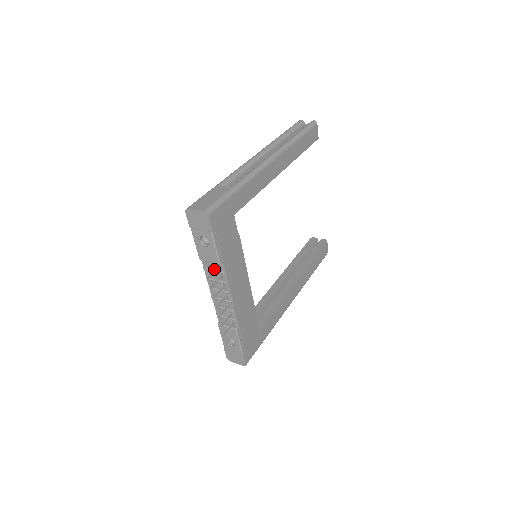
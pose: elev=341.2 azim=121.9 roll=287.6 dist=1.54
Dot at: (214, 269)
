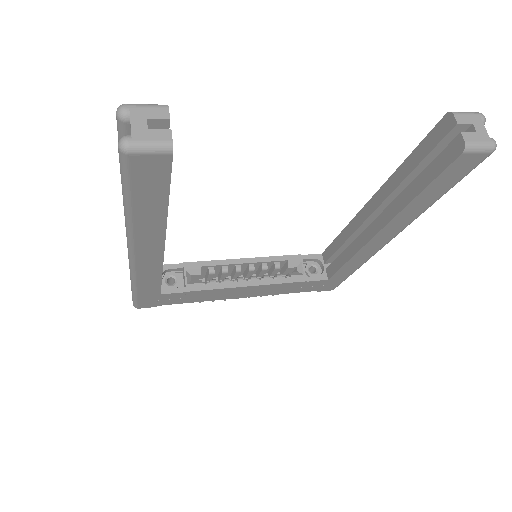
Dot at: occluded
